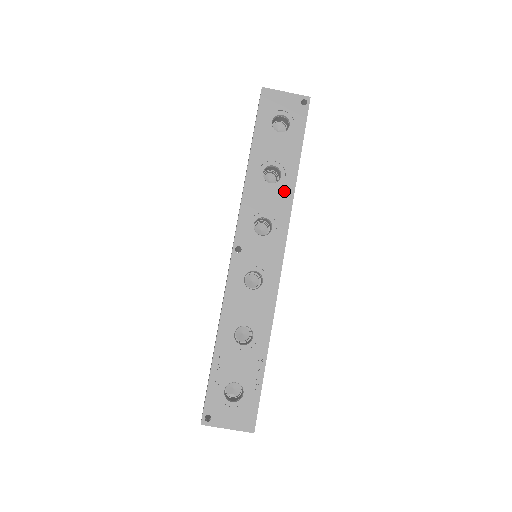
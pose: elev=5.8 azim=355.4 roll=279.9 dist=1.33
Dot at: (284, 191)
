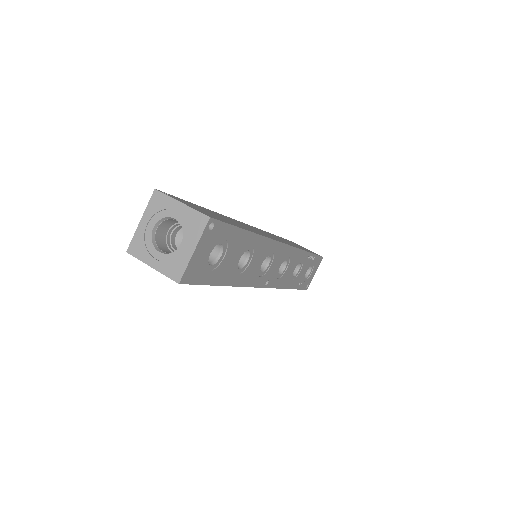
Dot at: (258, 247)
